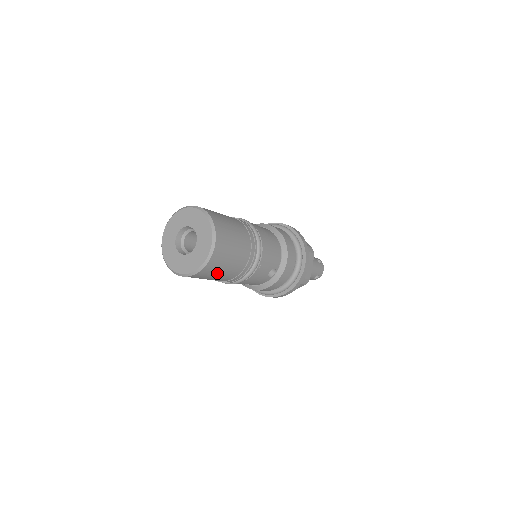
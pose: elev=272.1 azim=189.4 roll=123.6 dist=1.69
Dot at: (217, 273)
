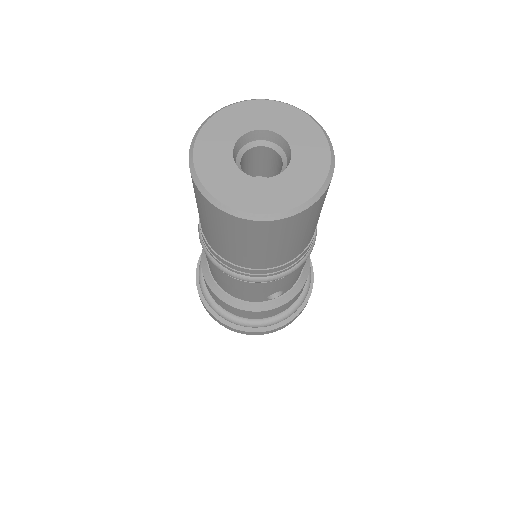
Dot at: (263, 244)
